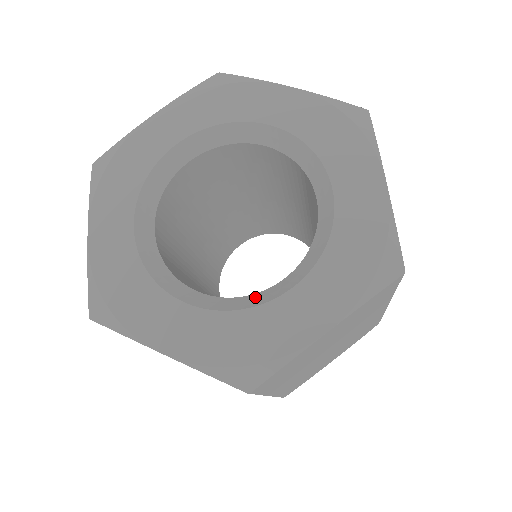
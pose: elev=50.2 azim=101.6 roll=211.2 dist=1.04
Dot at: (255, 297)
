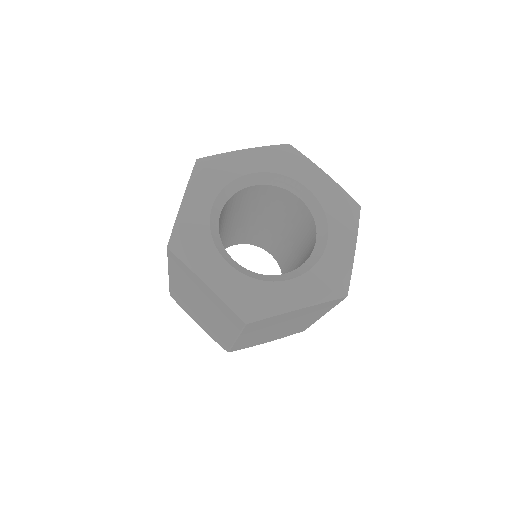
Dot at: (266, 276)
